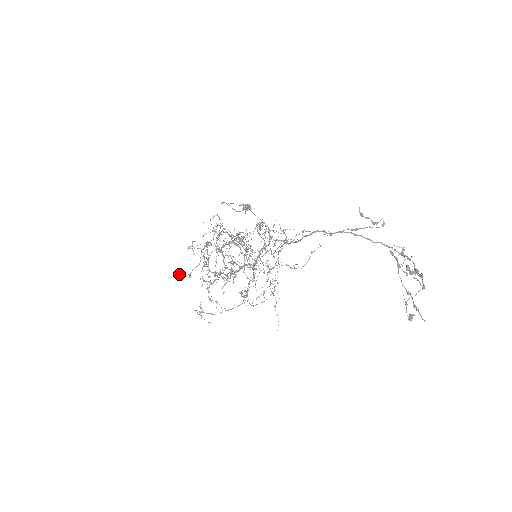
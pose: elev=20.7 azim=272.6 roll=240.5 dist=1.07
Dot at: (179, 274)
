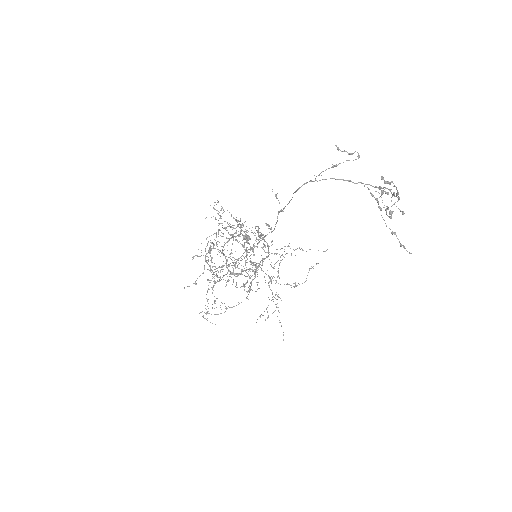
Dot at: occluded
